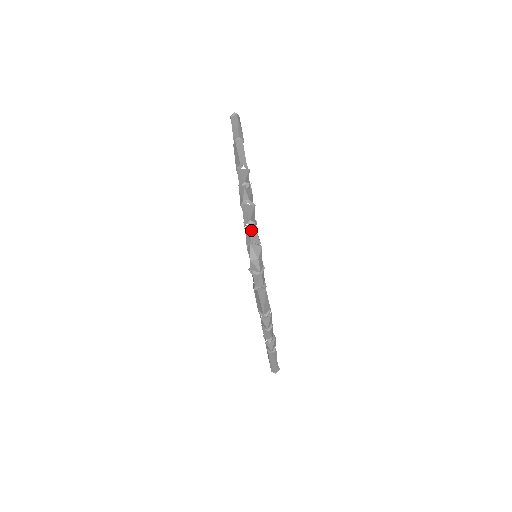
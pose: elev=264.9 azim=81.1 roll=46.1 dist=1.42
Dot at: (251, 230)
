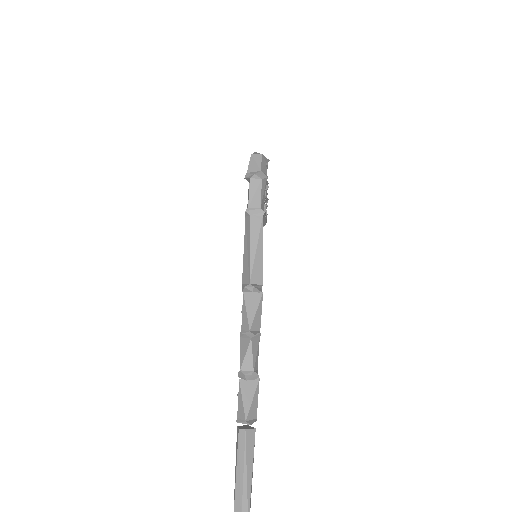
Dot at: occluded
